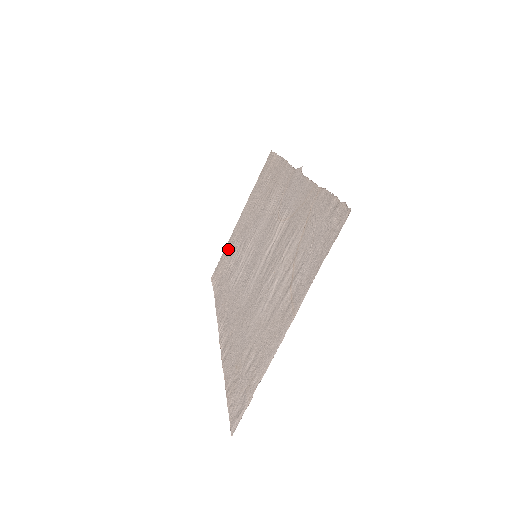
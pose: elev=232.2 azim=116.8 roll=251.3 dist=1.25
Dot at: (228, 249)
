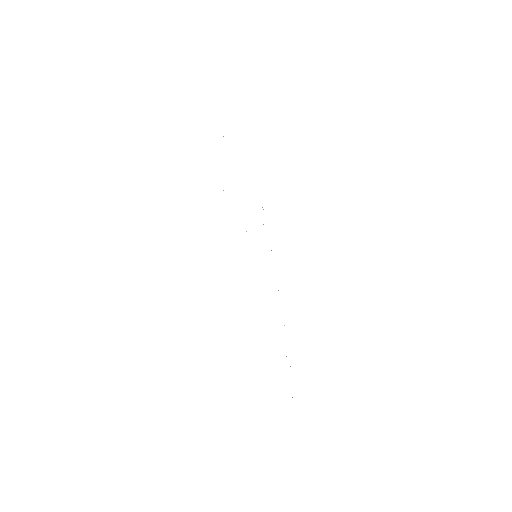
Dot at: occluded
